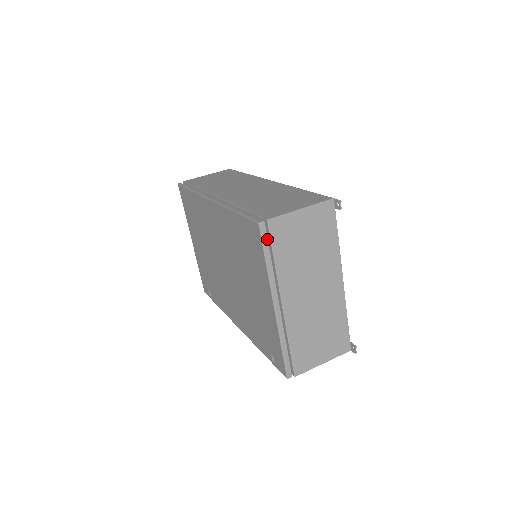
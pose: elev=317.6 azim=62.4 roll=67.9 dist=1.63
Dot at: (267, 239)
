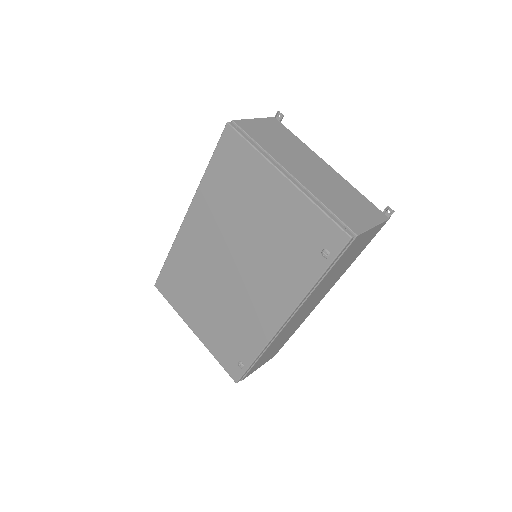
Dot at: (241, 132)
